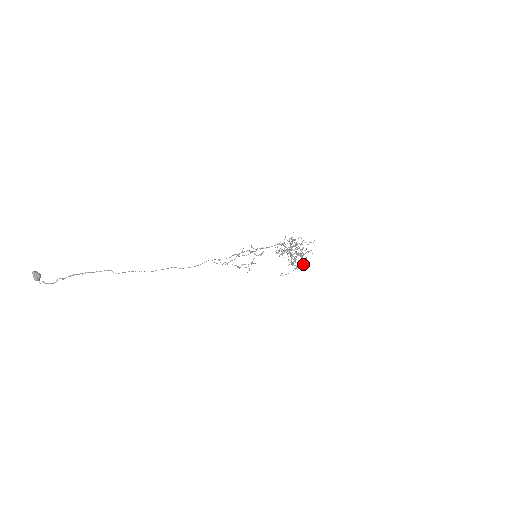
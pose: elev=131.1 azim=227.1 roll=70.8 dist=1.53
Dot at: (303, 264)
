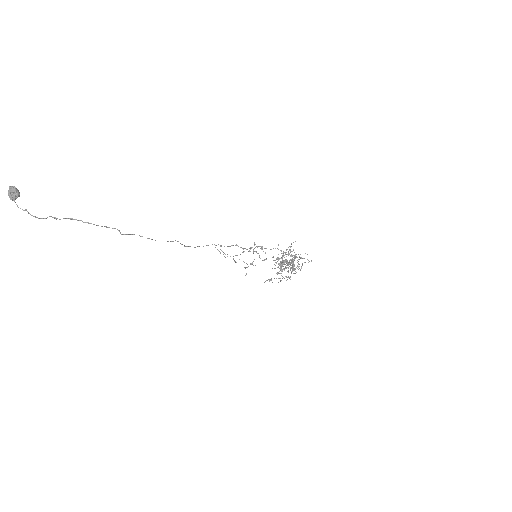
Dot at: (289, 277)
